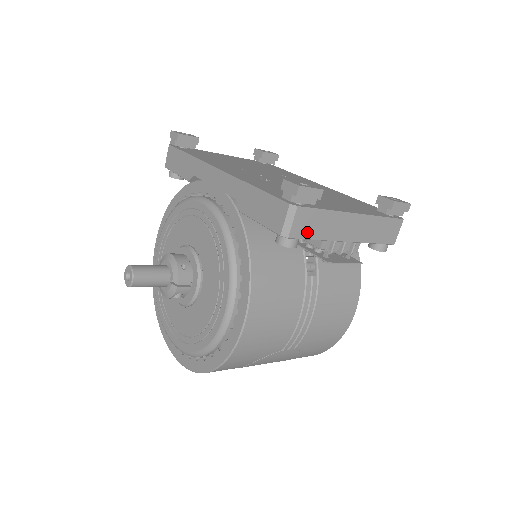
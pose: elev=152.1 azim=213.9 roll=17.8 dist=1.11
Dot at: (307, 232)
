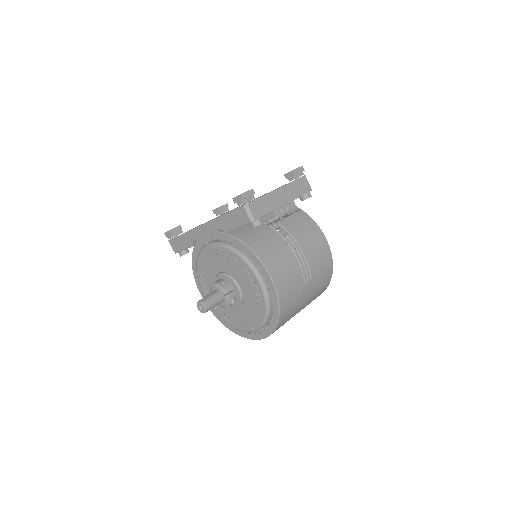
Dot at: (262, 212)
